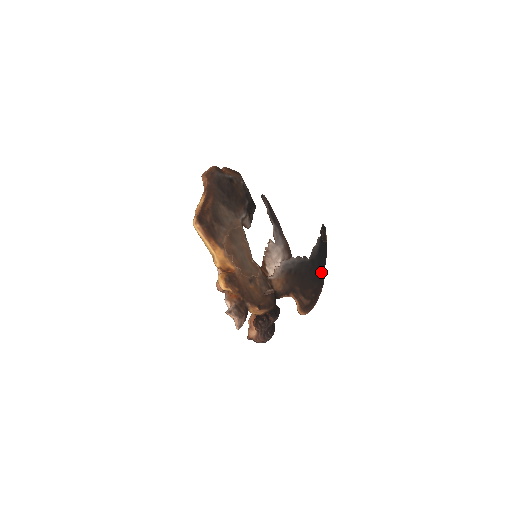
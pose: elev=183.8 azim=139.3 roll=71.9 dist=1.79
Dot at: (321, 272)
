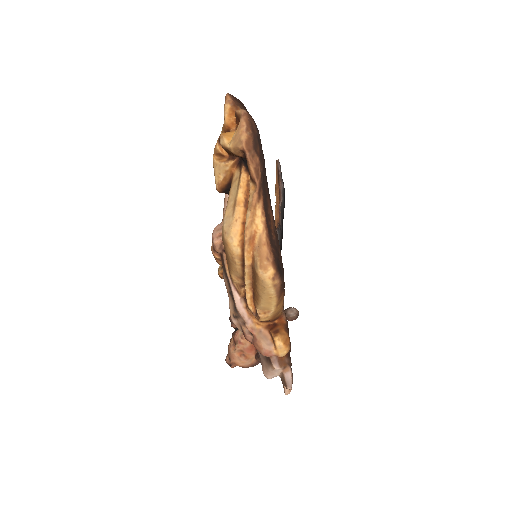
Dot at: occluded
